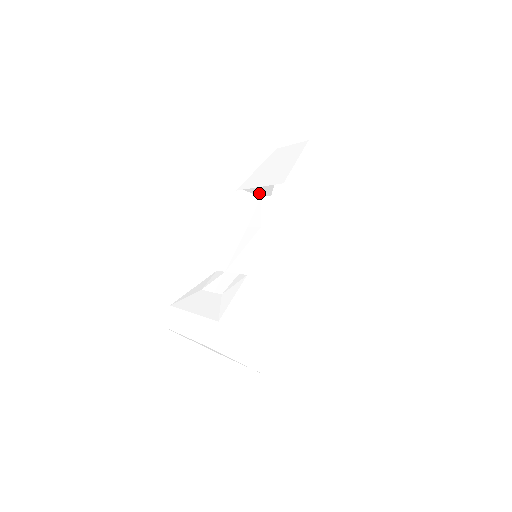
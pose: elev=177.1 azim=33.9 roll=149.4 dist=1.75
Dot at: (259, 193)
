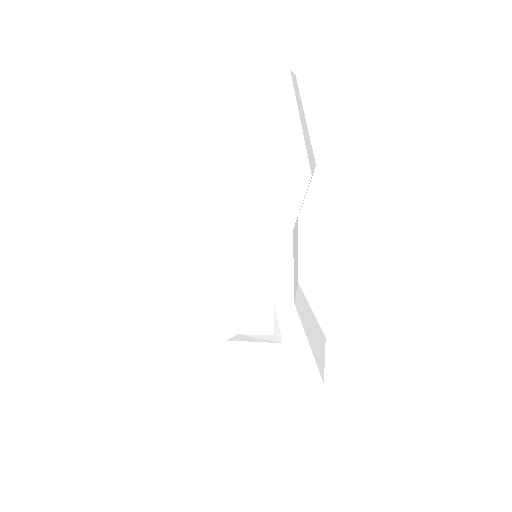
Dot at: occluded
